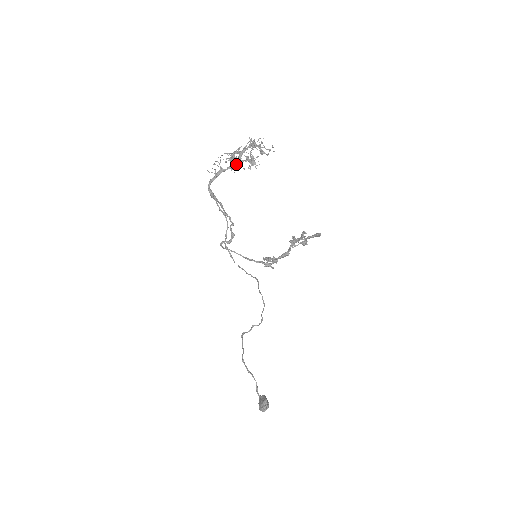
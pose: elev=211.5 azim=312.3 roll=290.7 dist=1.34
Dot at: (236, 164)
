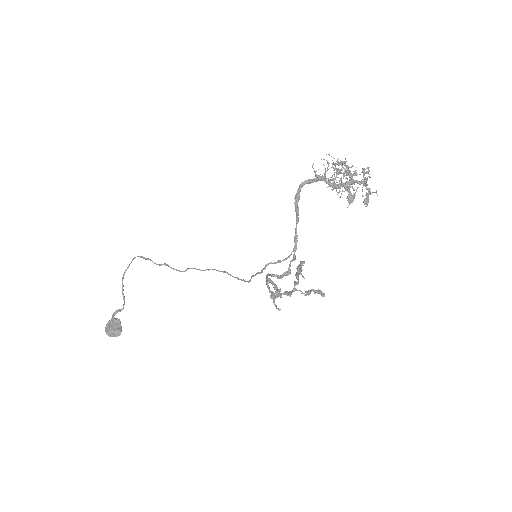
Dot at: (339, 186)
